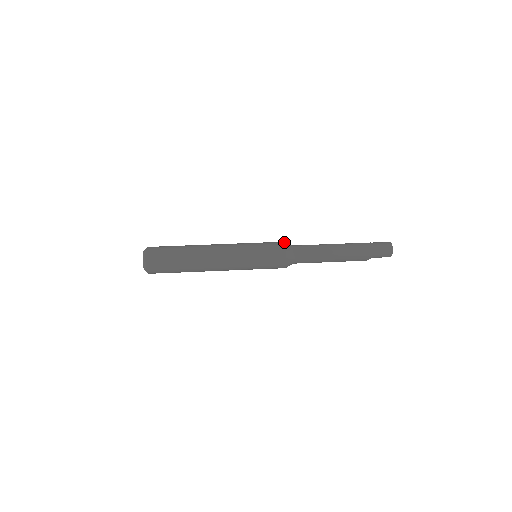
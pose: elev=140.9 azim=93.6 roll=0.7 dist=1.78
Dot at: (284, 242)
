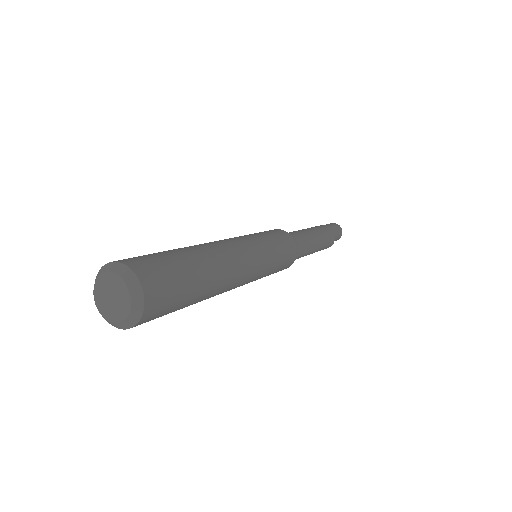
Dot at: occluded
